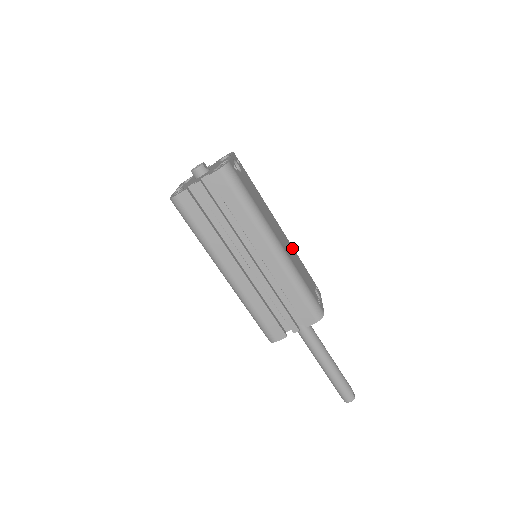
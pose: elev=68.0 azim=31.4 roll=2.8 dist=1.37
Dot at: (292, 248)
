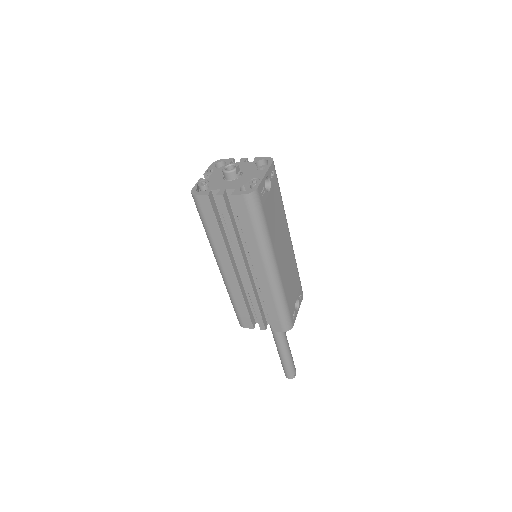
Dot at: (293, 259)
